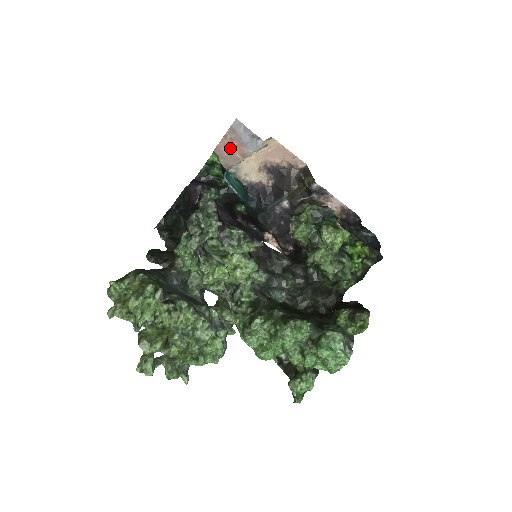
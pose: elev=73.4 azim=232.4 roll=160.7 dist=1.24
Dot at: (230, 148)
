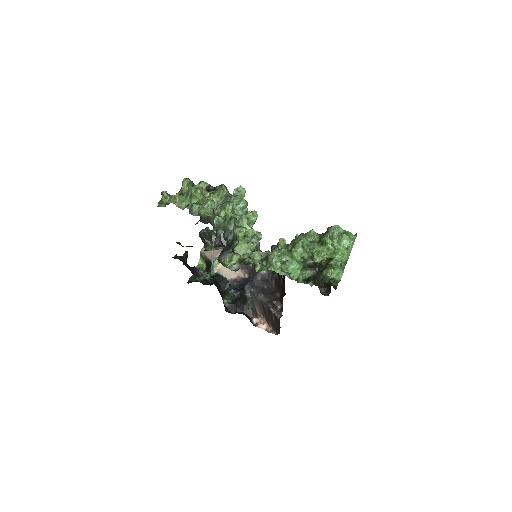
Dot at: occluded
